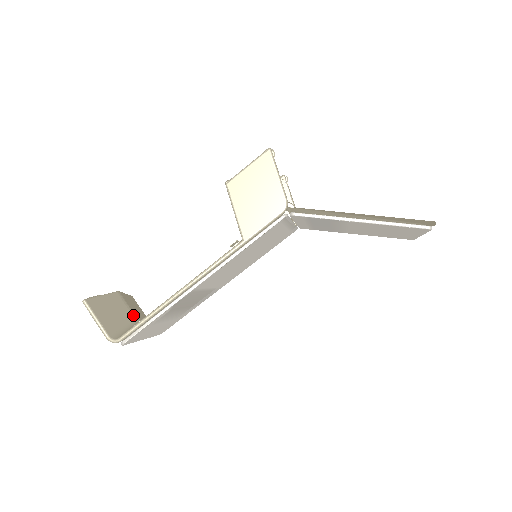
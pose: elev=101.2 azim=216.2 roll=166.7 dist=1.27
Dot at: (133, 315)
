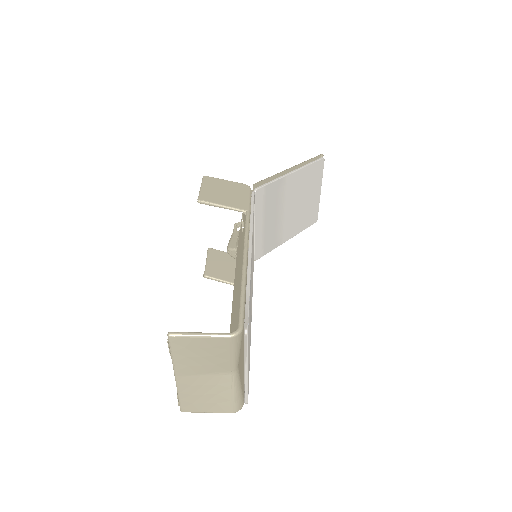
Dot at: occluded
